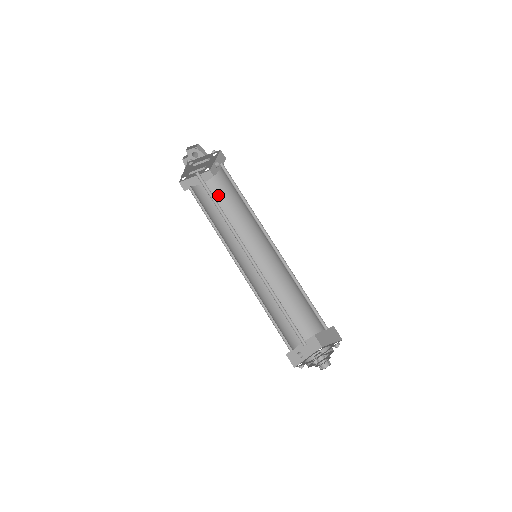
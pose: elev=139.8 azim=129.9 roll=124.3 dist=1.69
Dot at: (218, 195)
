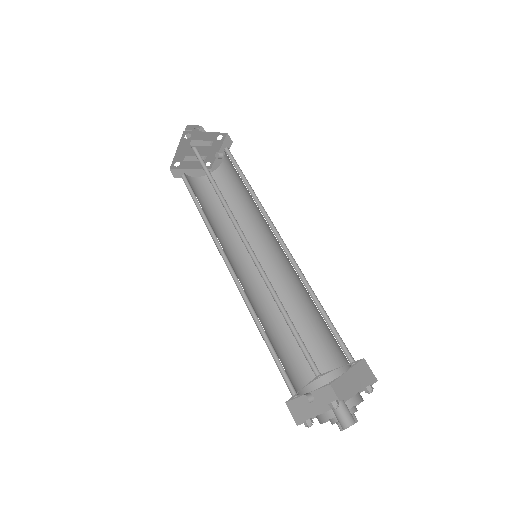
Dot at: occluded
